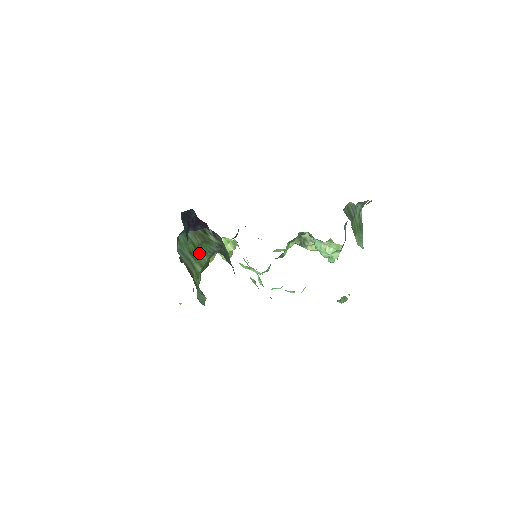
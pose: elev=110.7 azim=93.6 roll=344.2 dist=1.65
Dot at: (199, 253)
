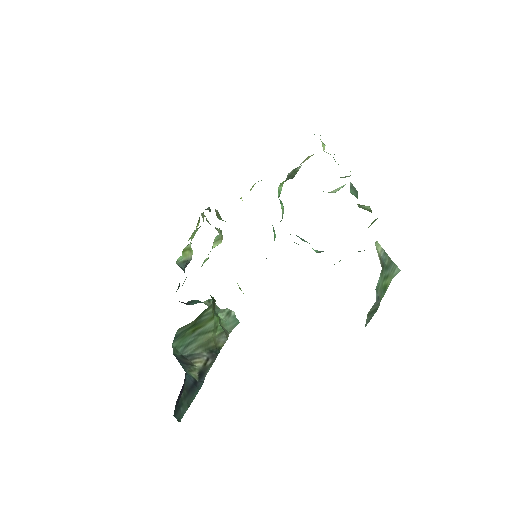
Dot at: (200, 318)
